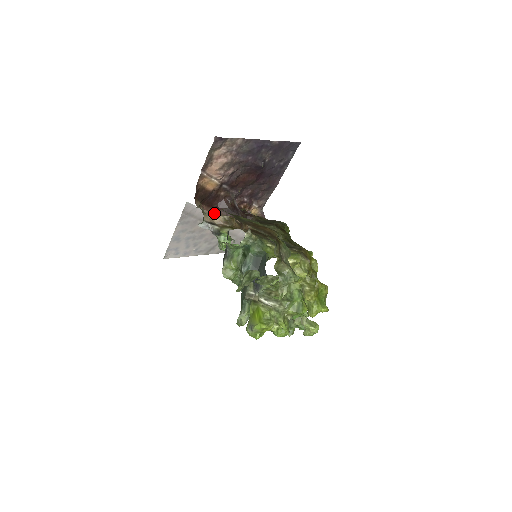
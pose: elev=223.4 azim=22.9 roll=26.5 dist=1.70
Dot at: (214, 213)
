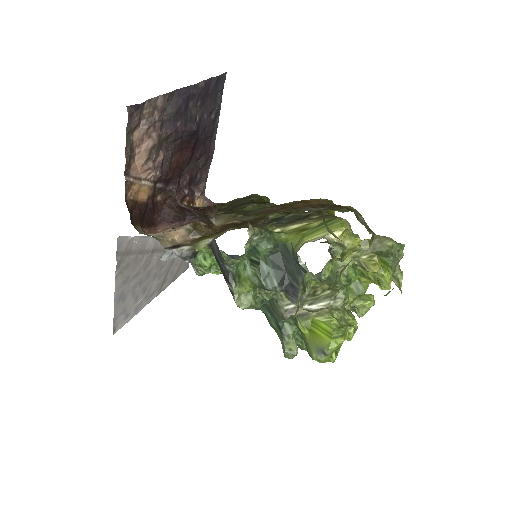
Dot at: (164, 231)
